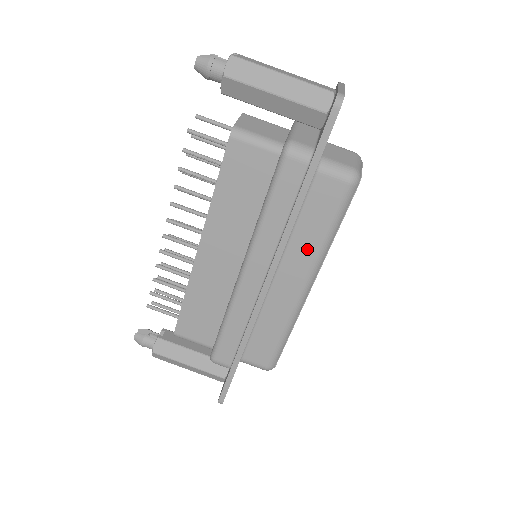
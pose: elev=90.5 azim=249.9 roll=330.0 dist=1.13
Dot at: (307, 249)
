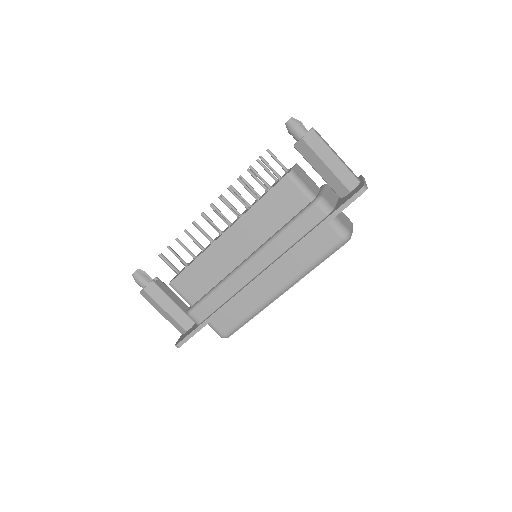
Dot at: (296, 267)
